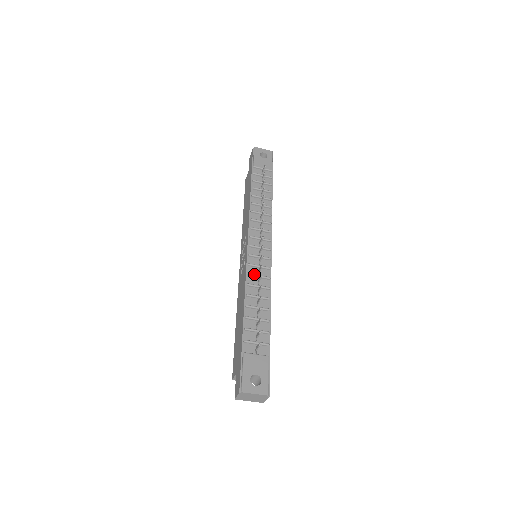
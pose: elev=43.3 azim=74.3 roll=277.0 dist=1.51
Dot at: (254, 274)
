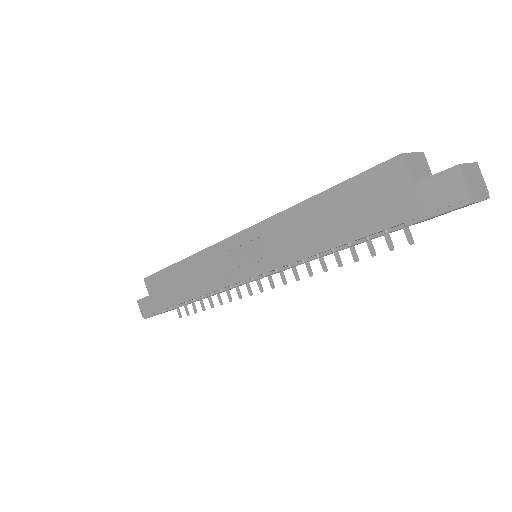
Dot at: occluded
